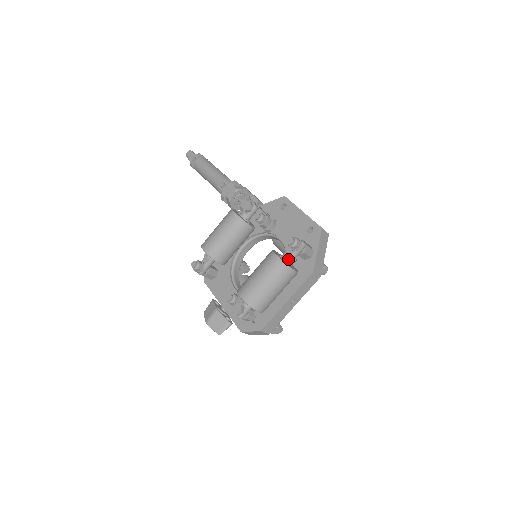
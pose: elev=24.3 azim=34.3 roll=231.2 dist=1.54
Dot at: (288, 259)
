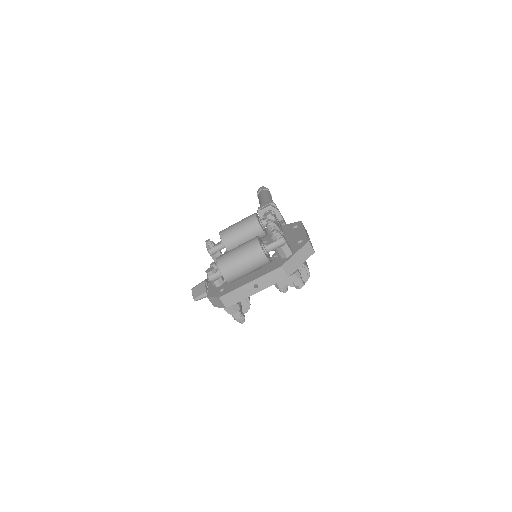
Dot at: (266, 246)
